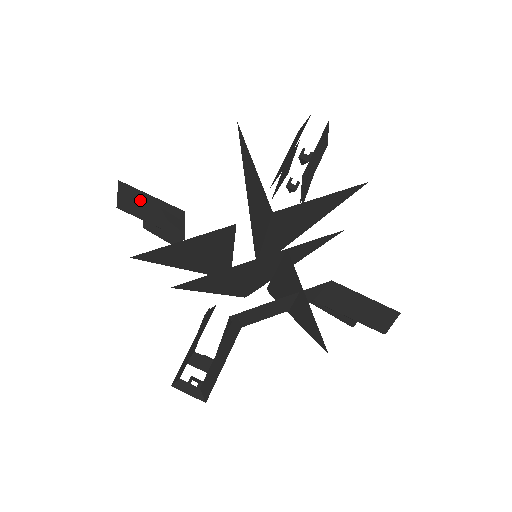
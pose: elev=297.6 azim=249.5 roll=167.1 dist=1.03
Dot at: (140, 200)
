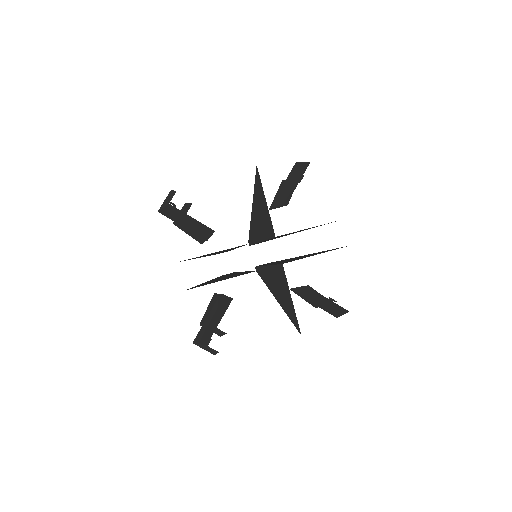
Dot at: (181, 216)
